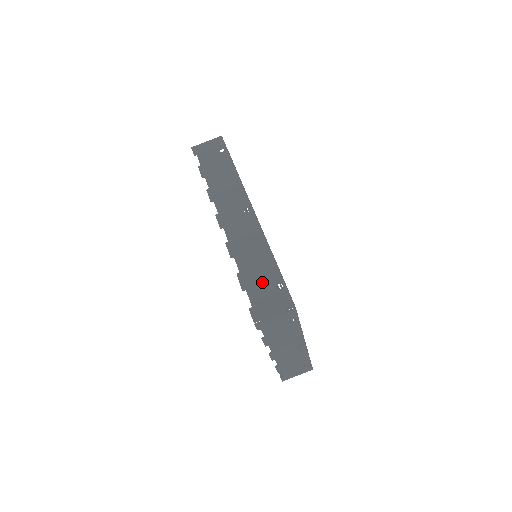
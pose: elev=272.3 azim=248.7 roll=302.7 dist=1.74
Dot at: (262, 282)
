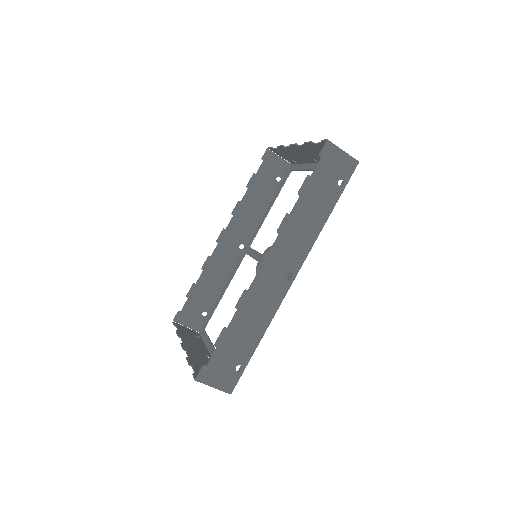
Dot at: (233, 354)
